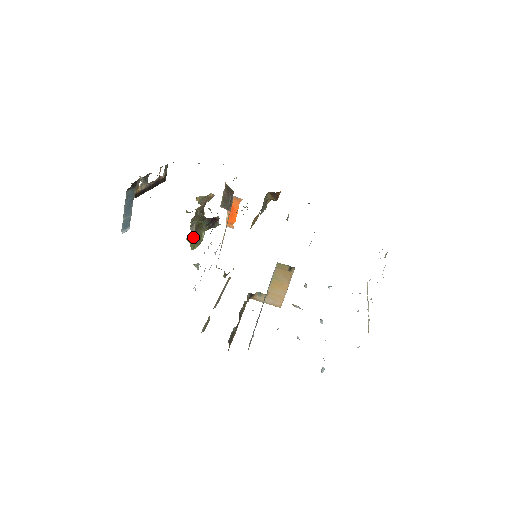
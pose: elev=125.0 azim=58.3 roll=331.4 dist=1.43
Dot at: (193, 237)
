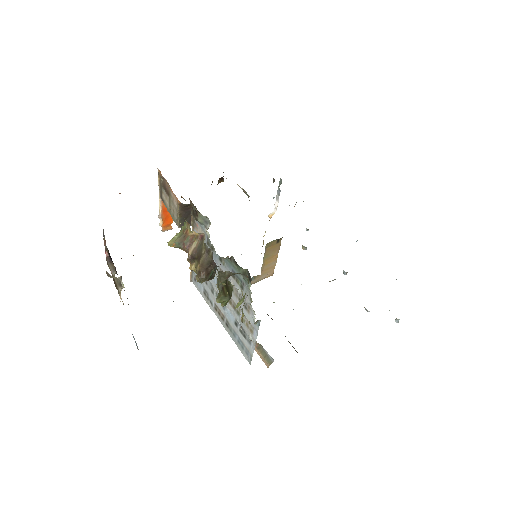
Dot at: (227, 297)
